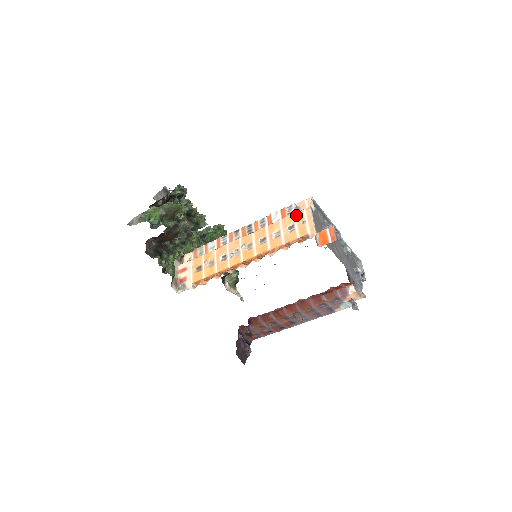
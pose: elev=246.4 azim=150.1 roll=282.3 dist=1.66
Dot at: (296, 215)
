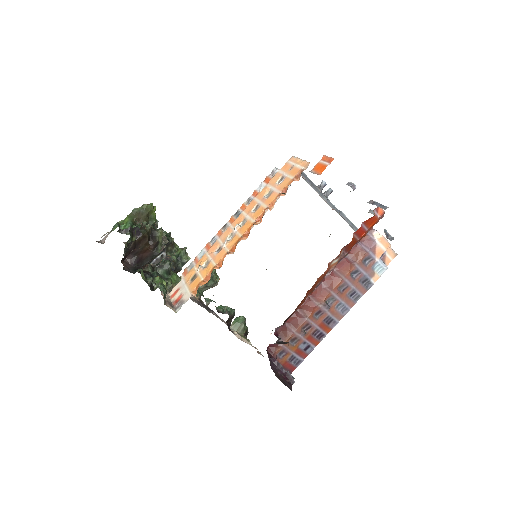
Dot at: (281, 170)
